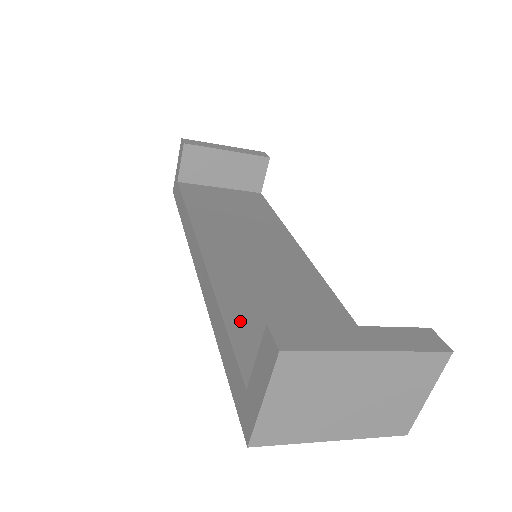
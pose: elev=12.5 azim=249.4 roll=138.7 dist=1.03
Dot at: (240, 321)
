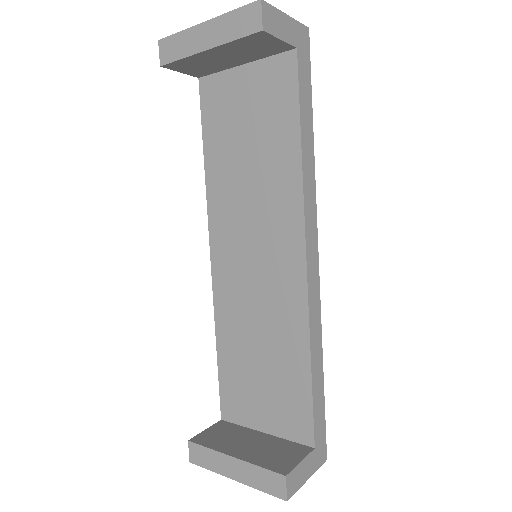
Dot at: (226, 360)
